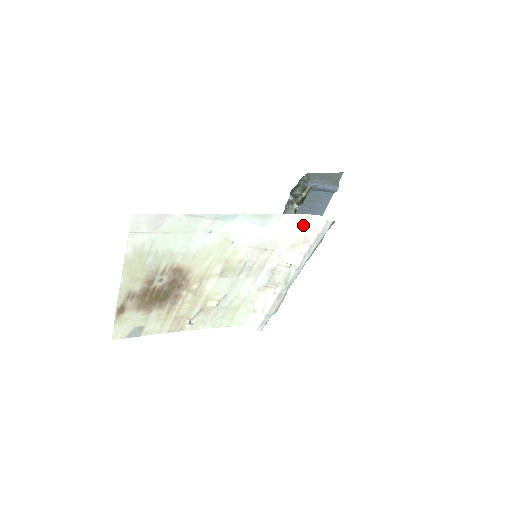
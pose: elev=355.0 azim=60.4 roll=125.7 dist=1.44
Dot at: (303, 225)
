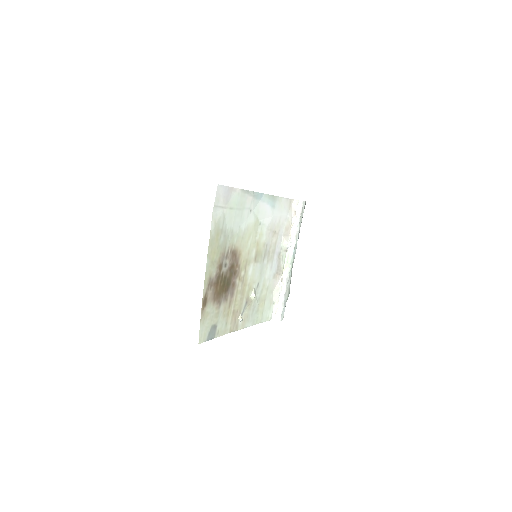
Dot at: (289, 209)
